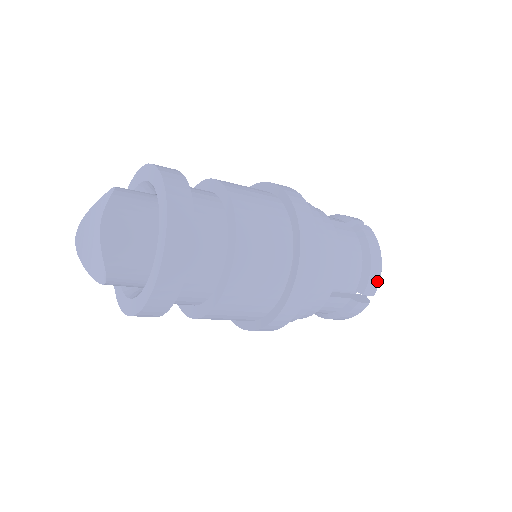
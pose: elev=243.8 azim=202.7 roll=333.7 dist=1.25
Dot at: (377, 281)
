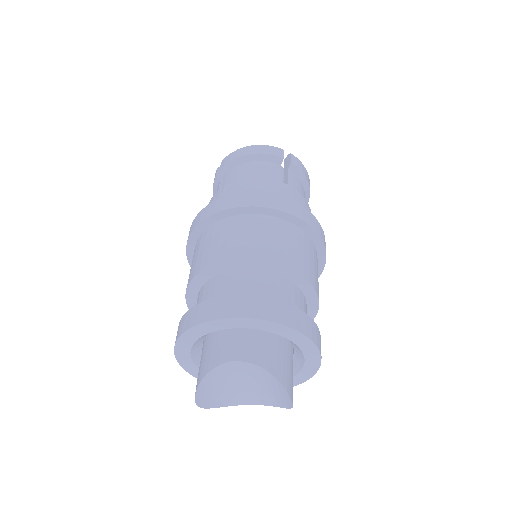
Dot at: occluded
